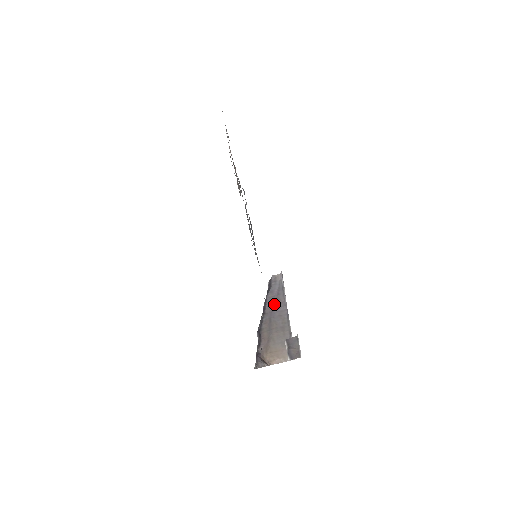
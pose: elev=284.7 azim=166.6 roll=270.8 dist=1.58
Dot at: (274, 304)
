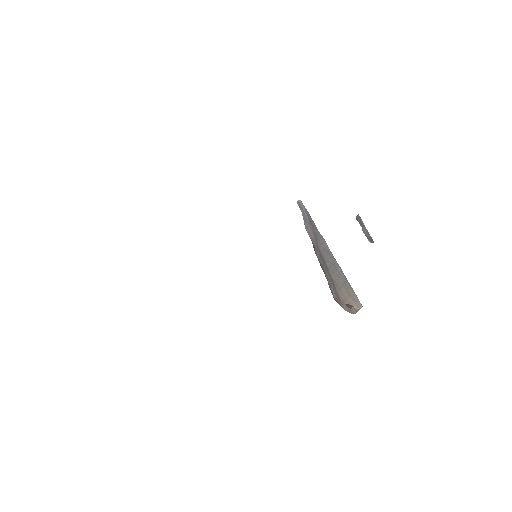
Dot at: (314, 235)
